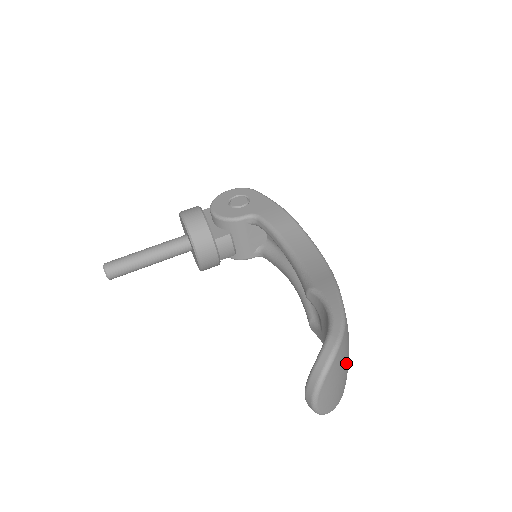
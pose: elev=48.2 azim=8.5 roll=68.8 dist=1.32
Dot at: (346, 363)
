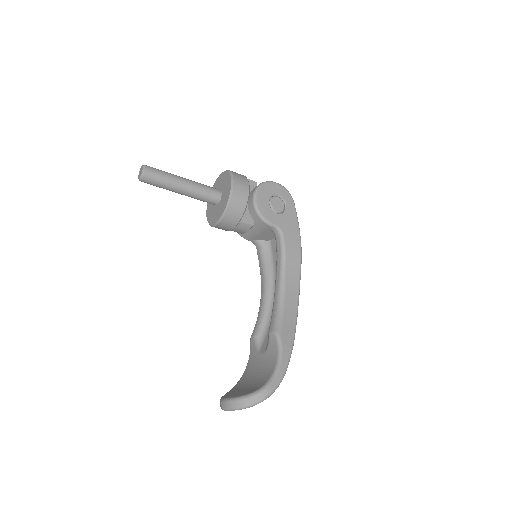
Dot at: occluded
